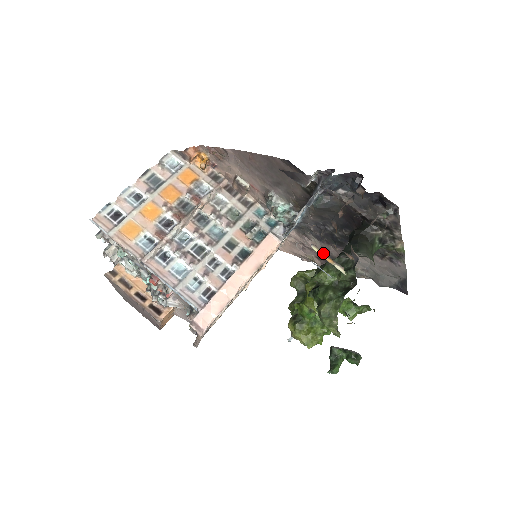
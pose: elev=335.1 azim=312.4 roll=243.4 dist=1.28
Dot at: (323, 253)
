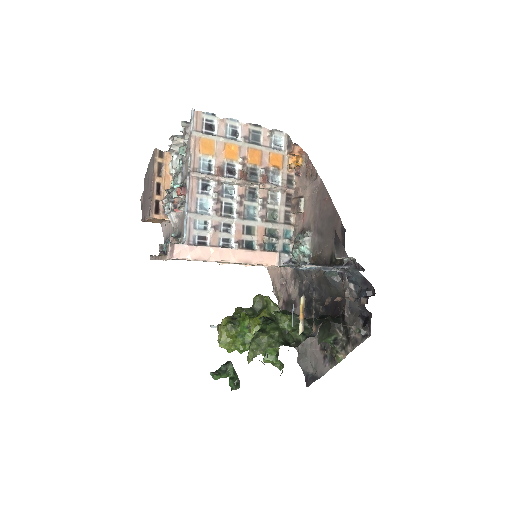
Dot at: occluded
